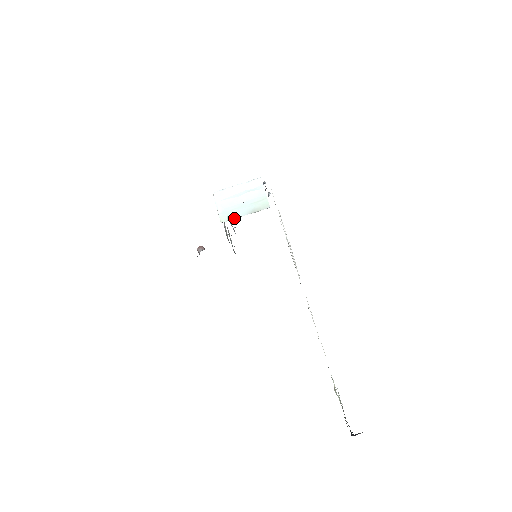
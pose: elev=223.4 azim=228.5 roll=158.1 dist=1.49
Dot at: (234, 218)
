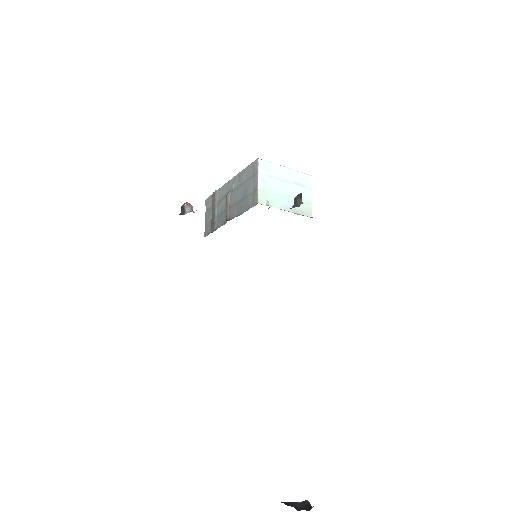
Dot at: (273, 206)
